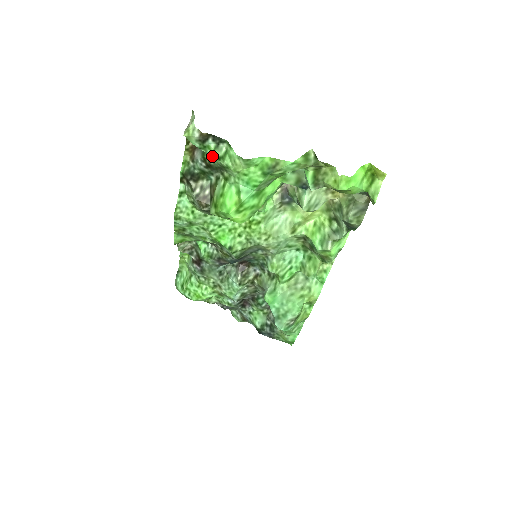
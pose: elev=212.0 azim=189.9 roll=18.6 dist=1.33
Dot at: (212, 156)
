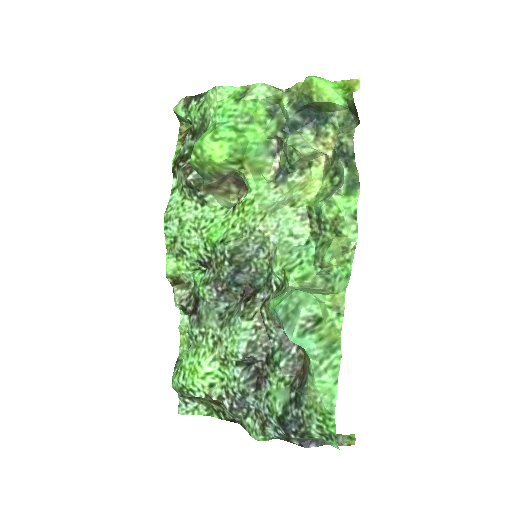
Dot at: (194, 113)
